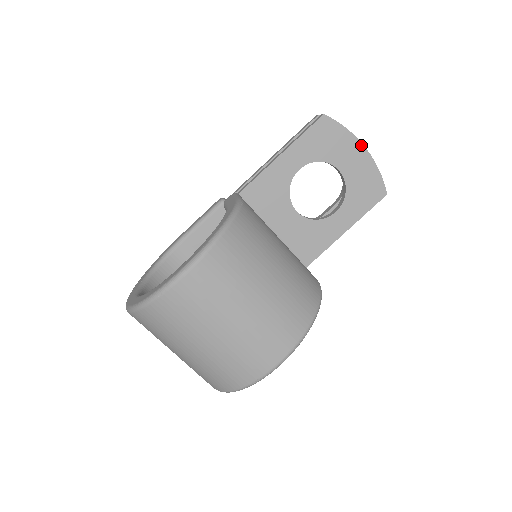
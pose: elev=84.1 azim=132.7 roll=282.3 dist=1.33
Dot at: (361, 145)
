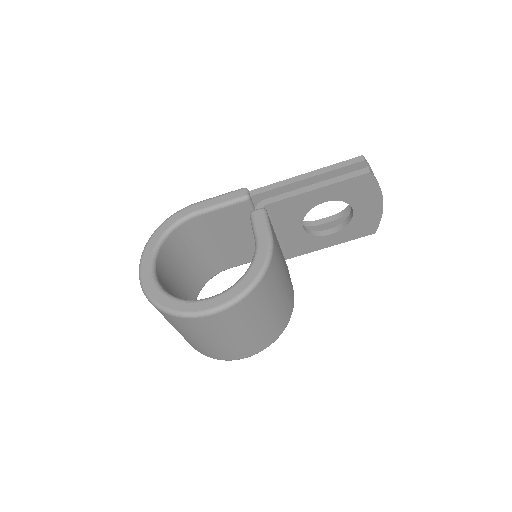
Dot at: (381, 200)
